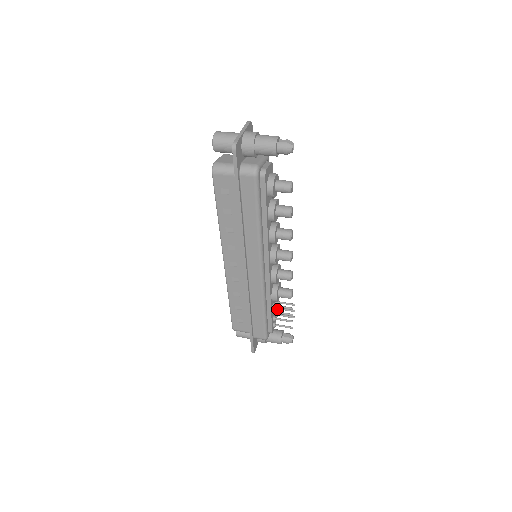
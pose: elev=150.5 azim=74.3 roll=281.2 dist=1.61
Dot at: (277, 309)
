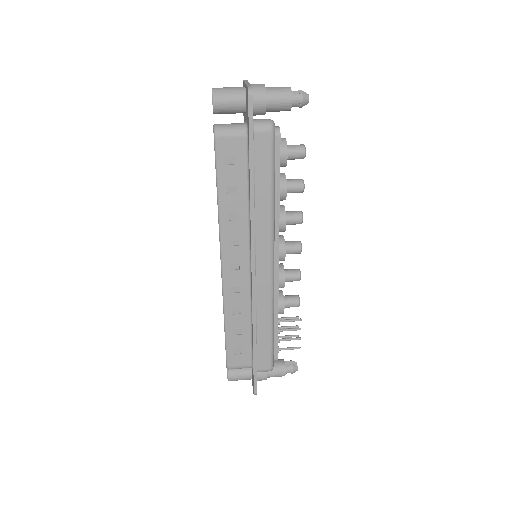
Dot at: occluded
